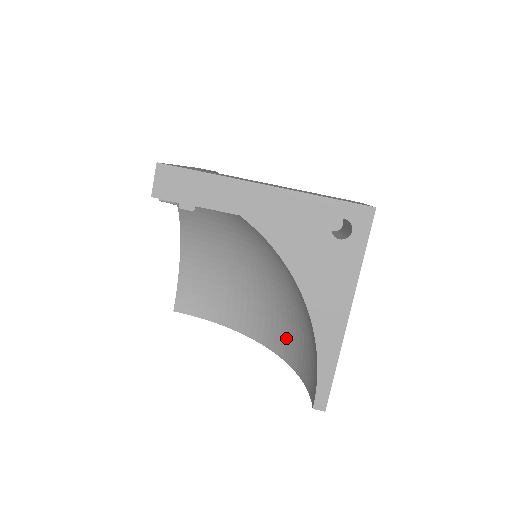
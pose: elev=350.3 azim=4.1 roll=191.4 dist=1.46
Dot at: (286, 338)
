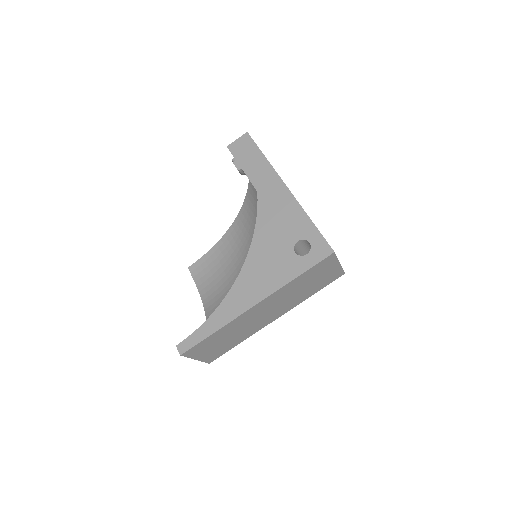
Dot at: occluded
